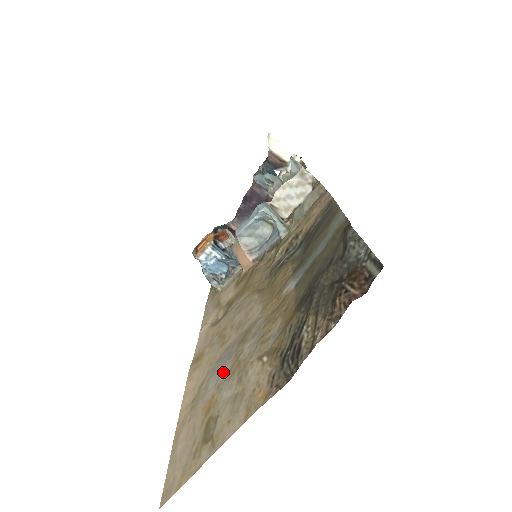
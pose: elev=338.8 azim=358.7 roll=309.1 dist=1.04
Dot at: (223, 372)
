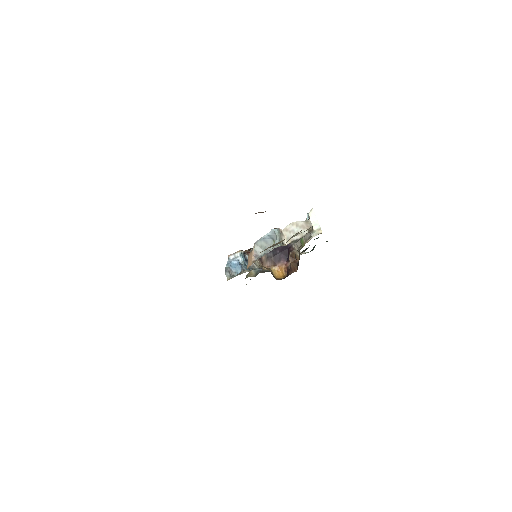
Dot at: occluded
